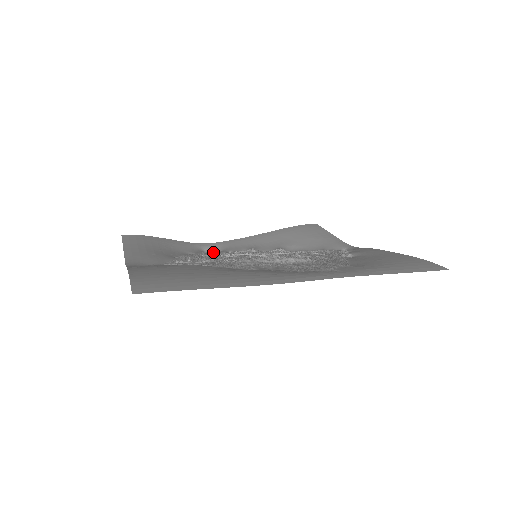
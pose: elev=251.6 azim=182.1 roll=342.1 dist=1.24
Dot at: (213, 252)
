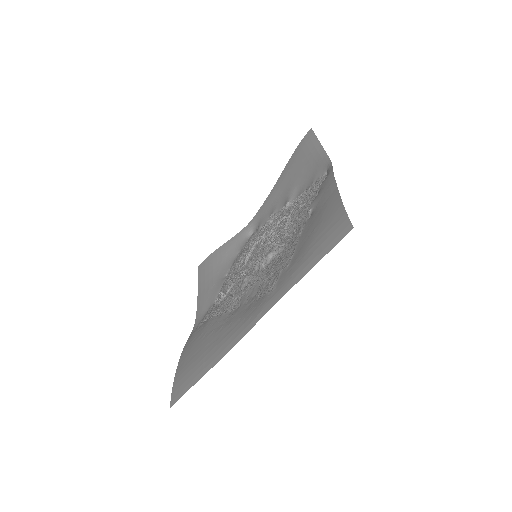
Dot at: (250, 241)
